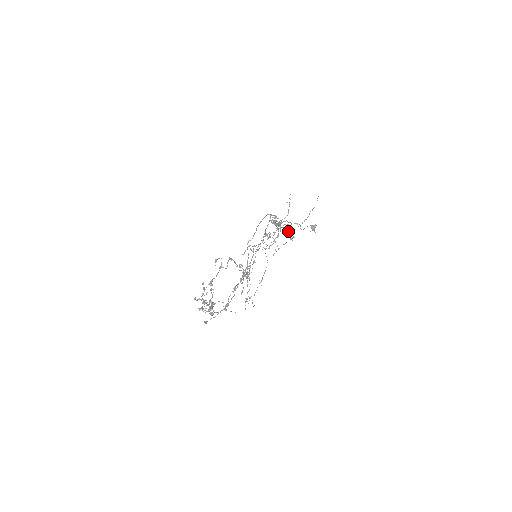
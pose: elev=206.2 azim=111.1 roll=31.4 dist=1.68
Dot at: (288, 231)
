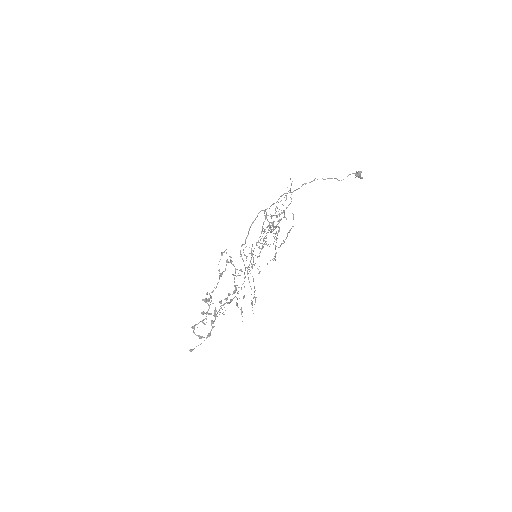
Dot at: occluded
